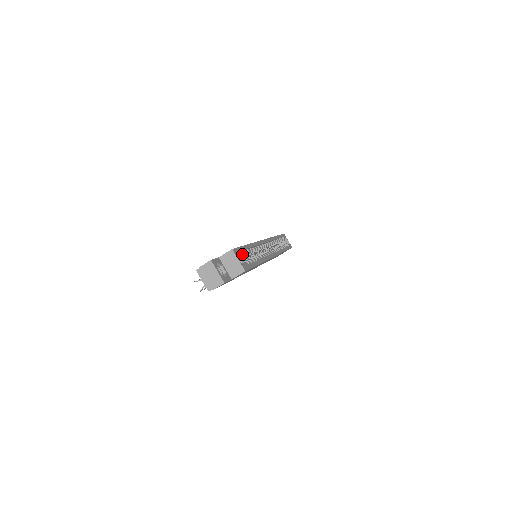
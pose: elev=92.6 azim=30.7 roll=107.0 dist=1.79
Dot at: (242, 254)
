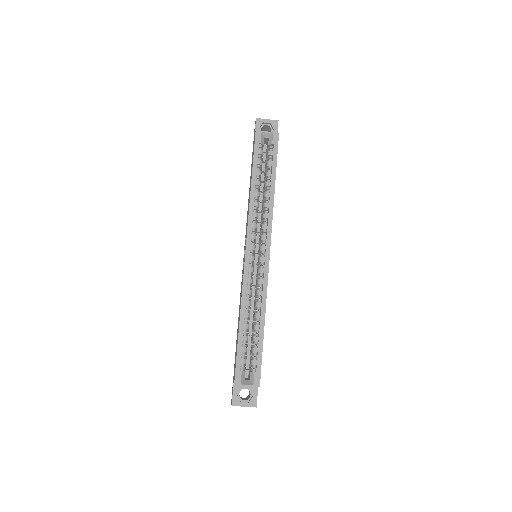
Dot at: (244, 352)
